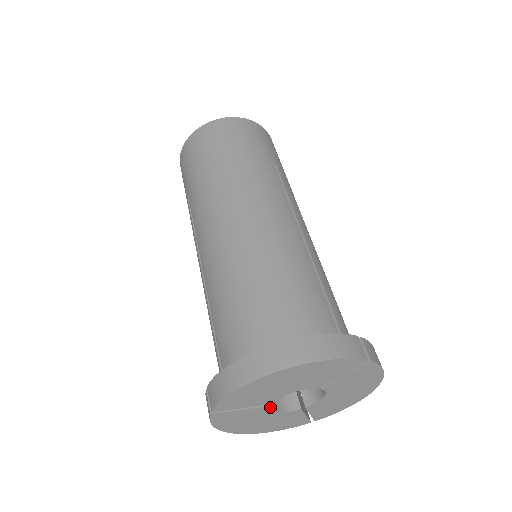
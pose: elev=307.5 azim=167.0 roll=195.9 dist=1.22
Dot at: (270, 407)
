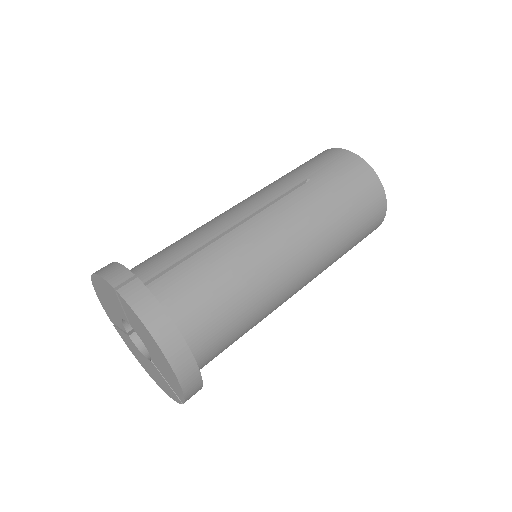
Dot at: (135, 342)
